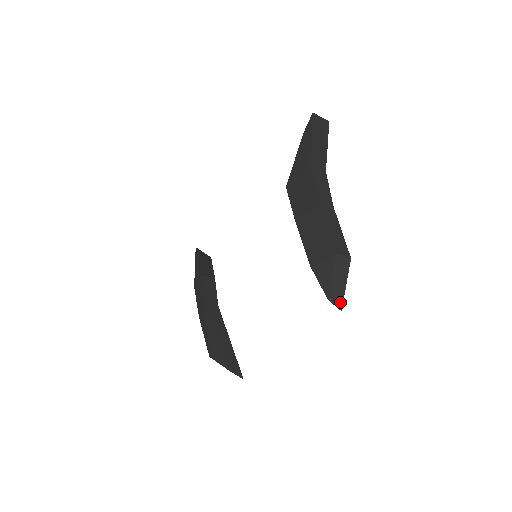
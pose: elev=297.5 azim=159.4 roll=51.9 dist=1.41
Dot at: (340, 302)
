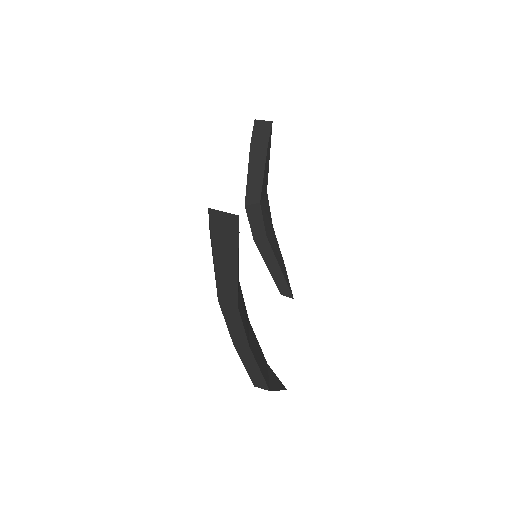
Dot at: (282, 389)
